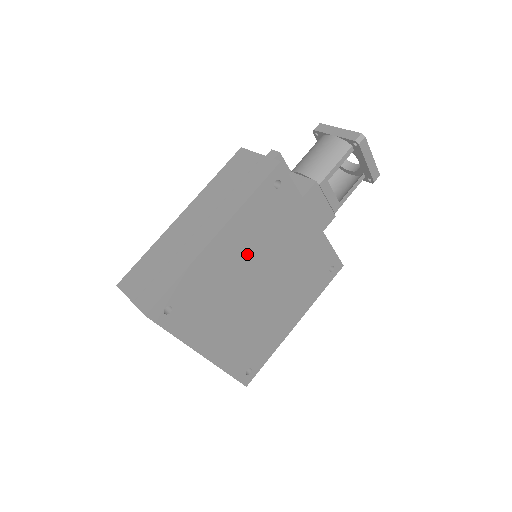
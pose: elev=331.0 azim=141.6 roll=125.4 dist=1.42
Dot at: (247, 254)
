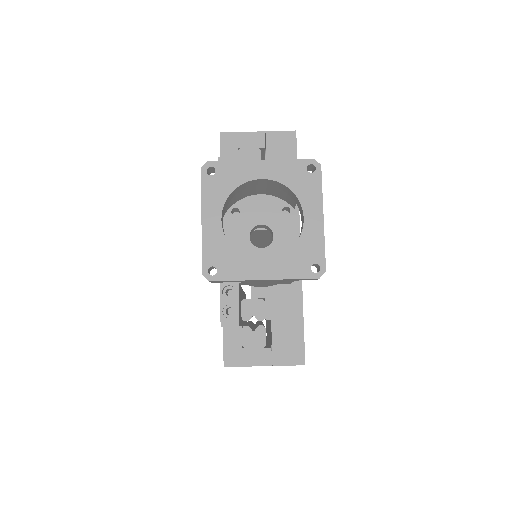
Dot at: occluded
